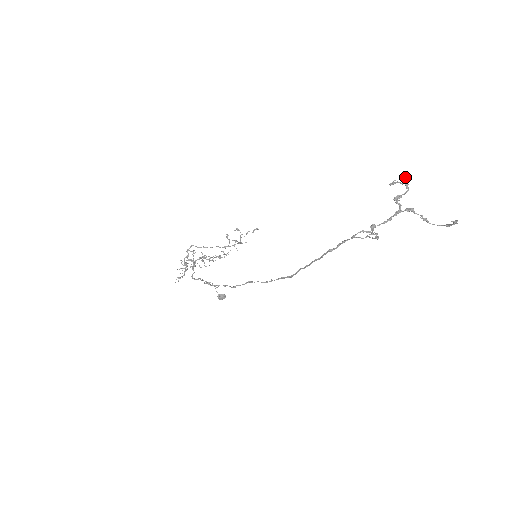
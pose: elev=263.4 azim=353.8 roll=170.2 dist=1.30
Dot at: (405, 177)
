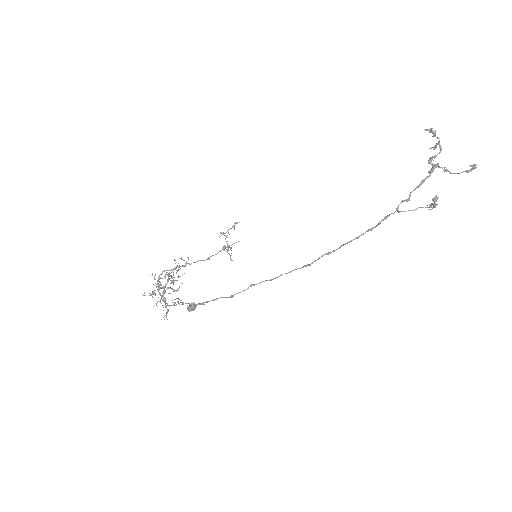
Dot at: (433, 135)
